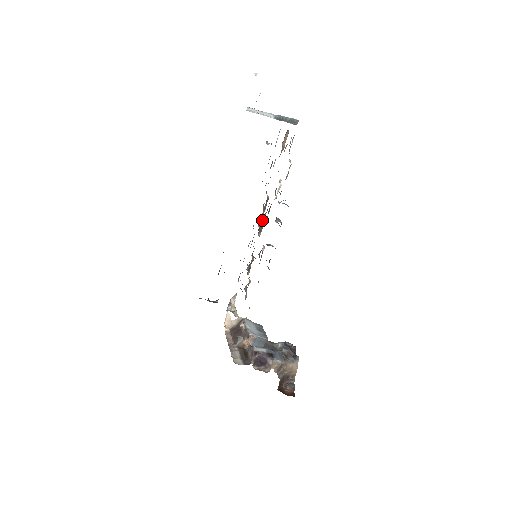
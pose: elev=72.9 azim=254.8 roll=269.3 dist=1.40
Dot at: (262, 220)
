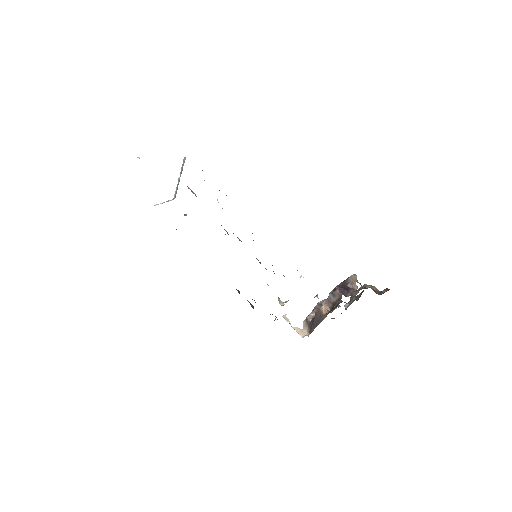
Dot at: occluded
